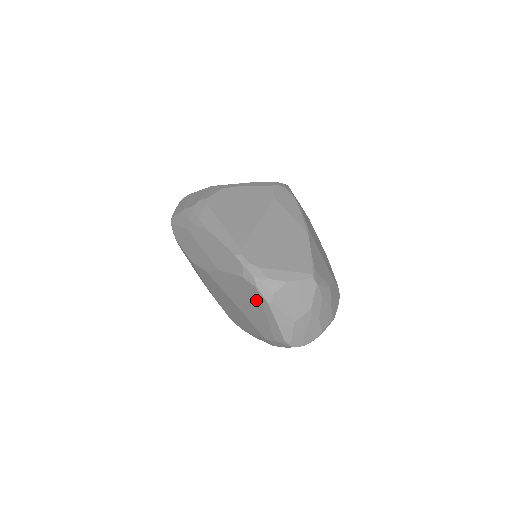
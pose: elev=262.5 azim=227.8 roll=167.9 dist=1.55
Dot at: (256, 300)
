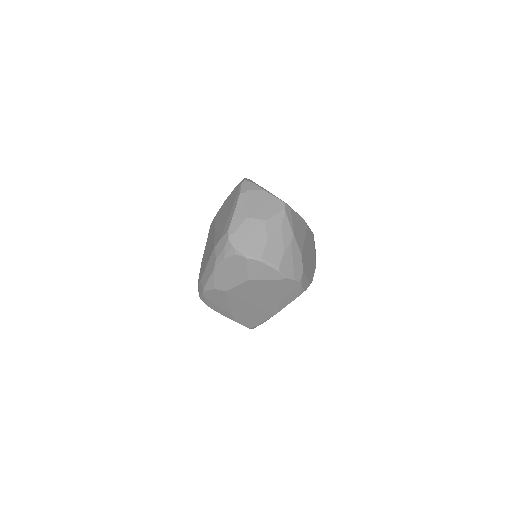
Dot at: occluded
